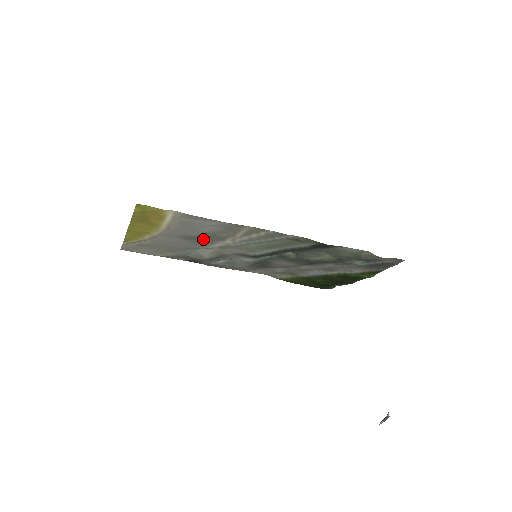
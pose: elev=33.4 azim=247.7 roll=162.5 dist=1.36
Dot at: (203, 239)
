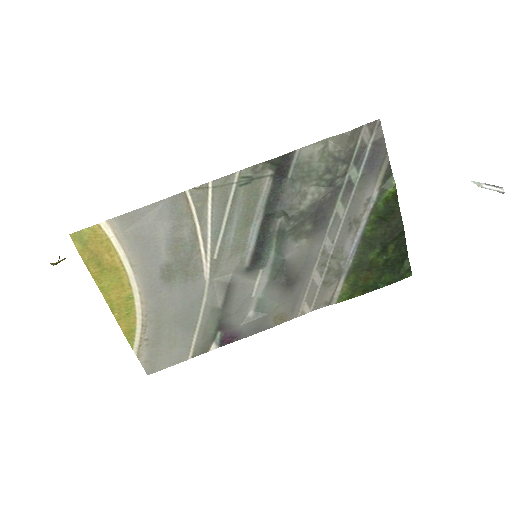
Dot at: (182, 266)
